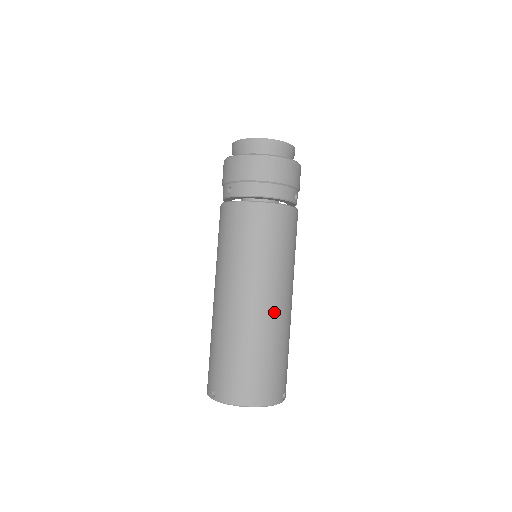
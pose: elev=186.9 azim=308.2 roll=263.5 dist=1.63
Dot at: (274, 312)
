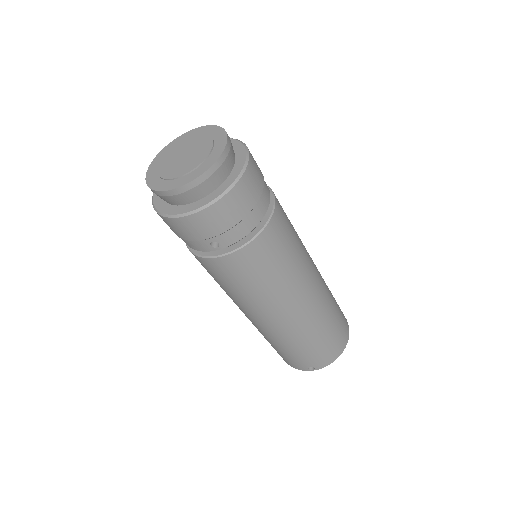
Dot at: (321, 285)
